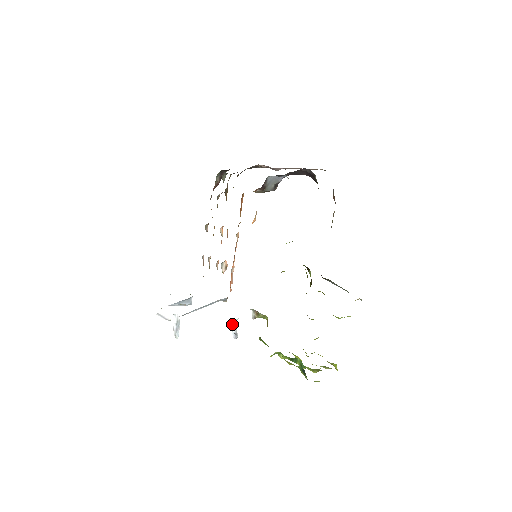
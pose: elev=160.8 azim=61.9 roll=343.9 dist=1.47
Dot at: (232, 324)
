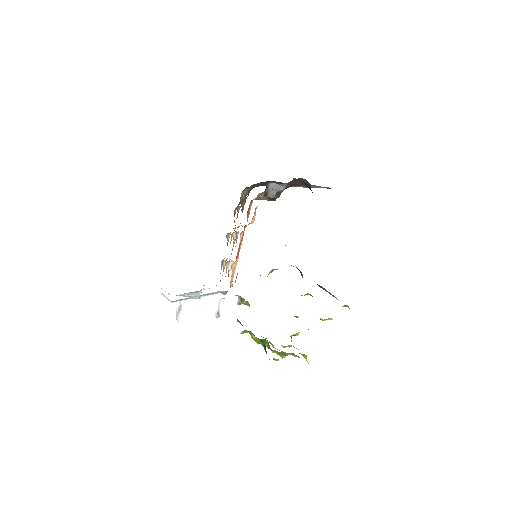
Dot at: (215, 303)
